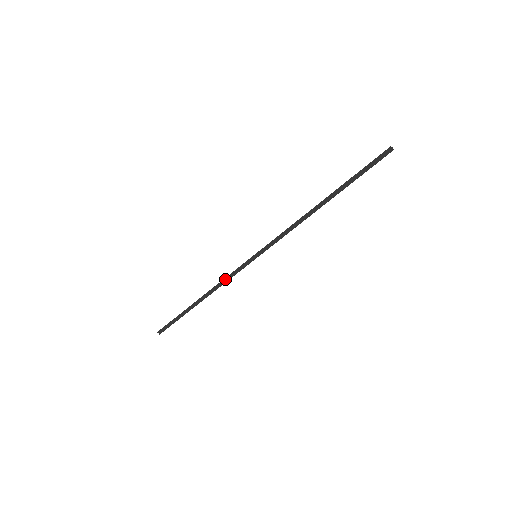
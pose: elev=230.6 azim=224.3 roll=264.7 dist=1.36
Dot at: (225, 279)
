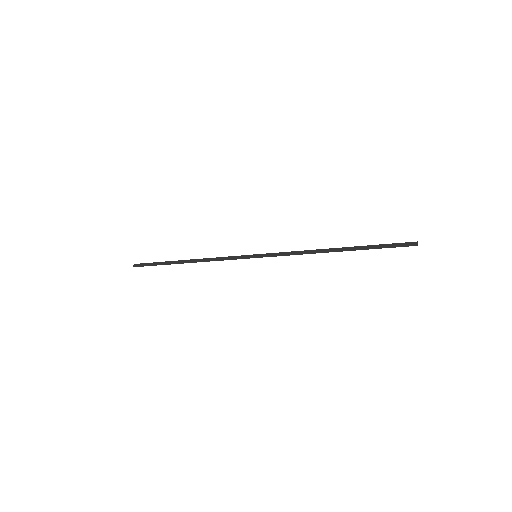
Dot at: (219, 260)
